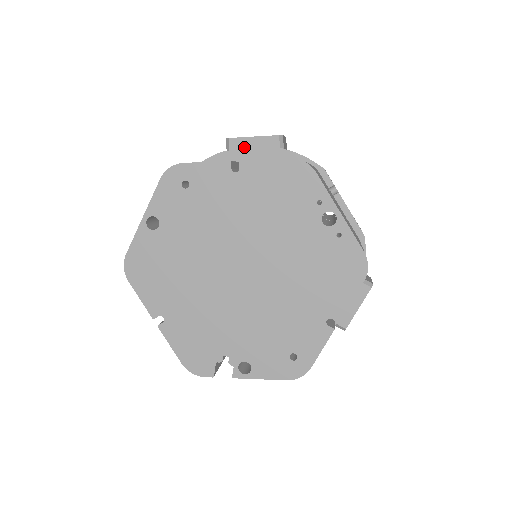
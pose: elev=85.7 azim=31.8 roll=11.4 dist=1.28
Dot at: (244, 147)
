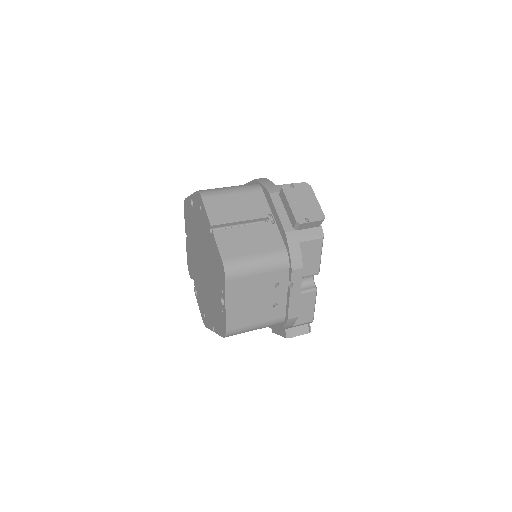
Dot at: (284, 202)
